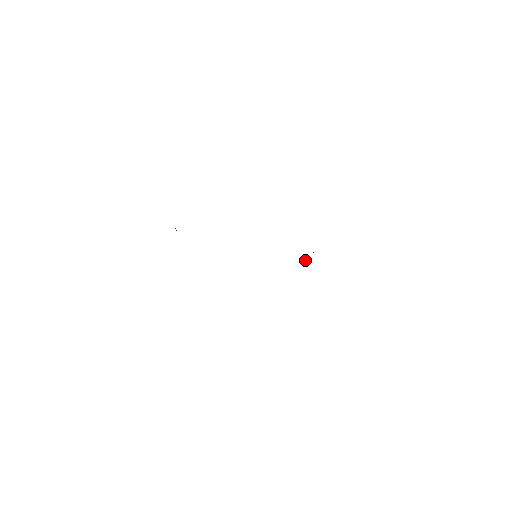
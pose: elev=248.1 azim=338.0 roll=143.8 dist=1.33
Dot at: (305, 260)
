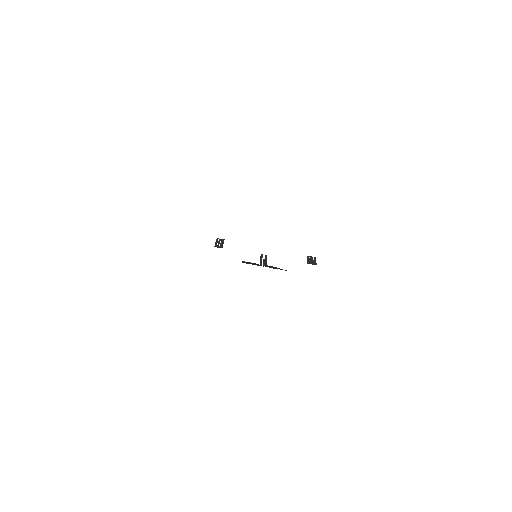
Dot at: occluded
